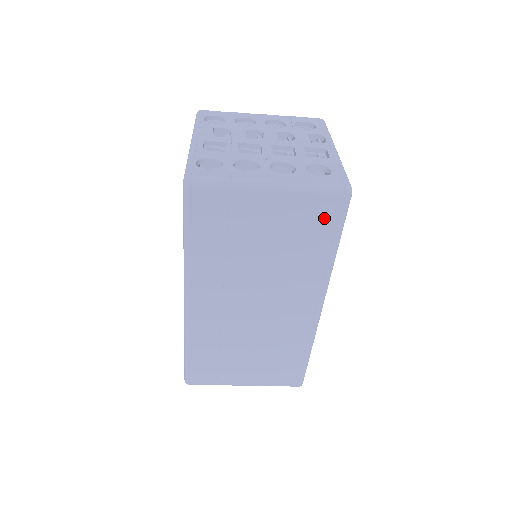
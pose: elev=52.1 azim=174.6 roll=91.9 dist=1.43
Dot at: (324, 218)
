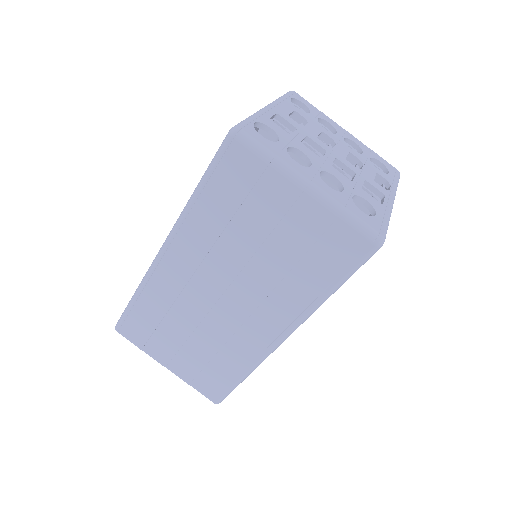
Dot at: (339, 253)
